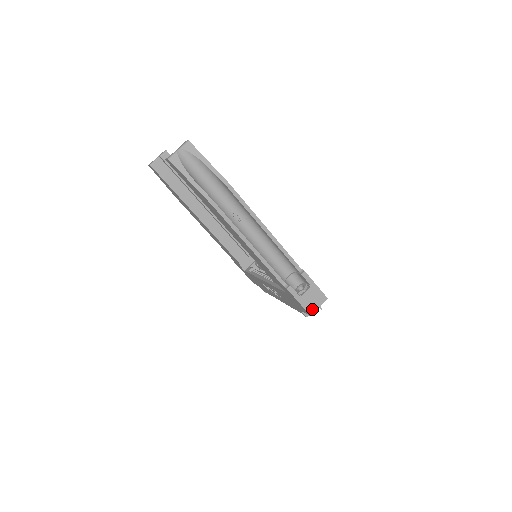
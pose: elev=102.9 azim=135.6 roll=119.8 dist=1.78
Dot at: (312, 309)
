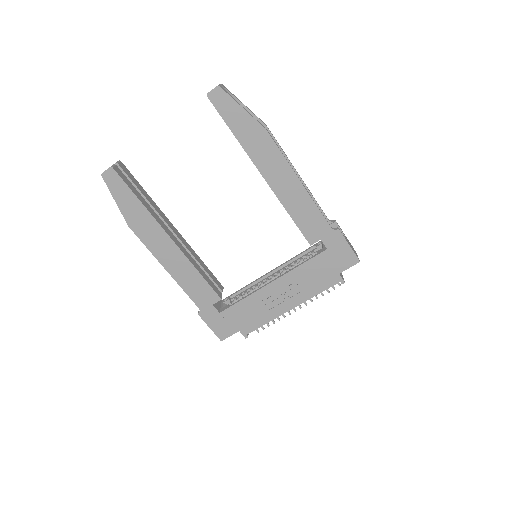
Dot at: (356, 255)
